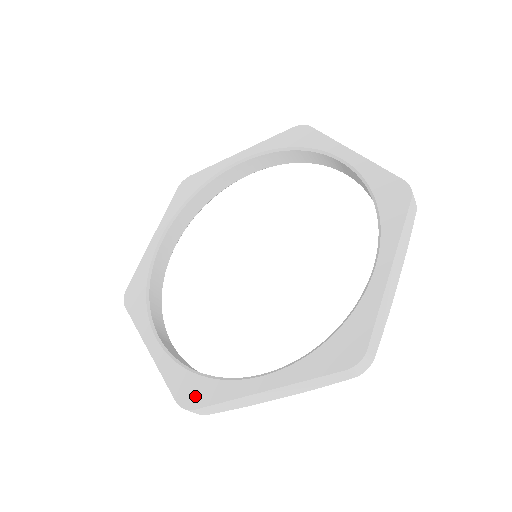
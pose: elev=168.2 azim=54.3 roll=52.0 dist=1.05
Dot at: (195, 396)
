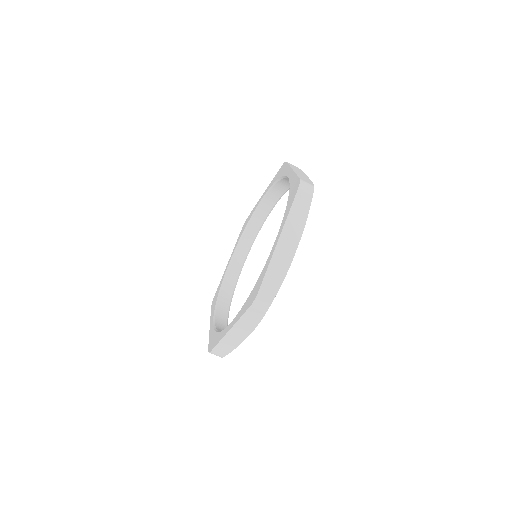
Dot at: (213, 344)
